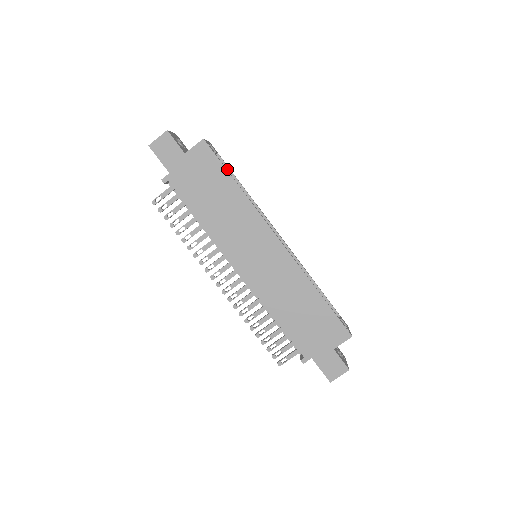
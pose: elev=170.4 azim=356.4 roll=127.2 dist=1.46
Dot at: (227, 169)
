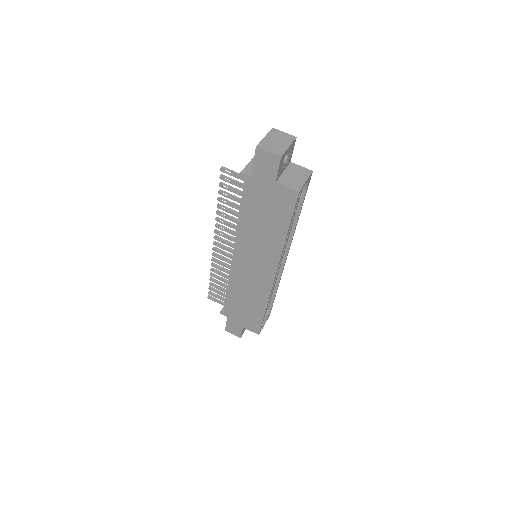
Dot at: (302, 199)
